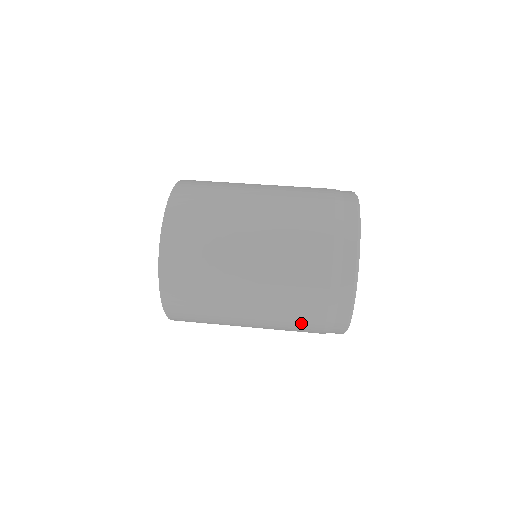
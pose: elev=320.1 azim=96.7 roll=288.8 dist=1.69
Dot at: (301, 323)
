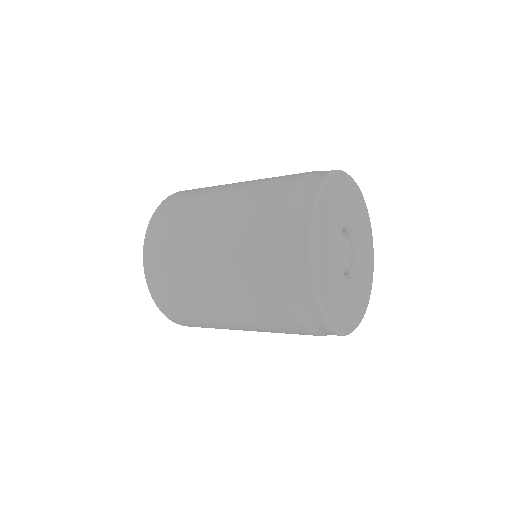
Dot at: (262, 221)
